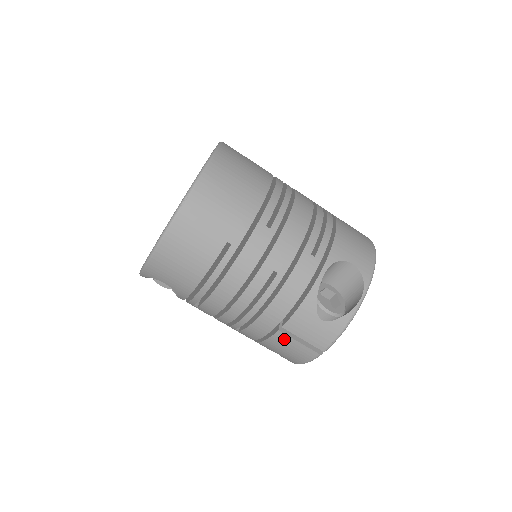
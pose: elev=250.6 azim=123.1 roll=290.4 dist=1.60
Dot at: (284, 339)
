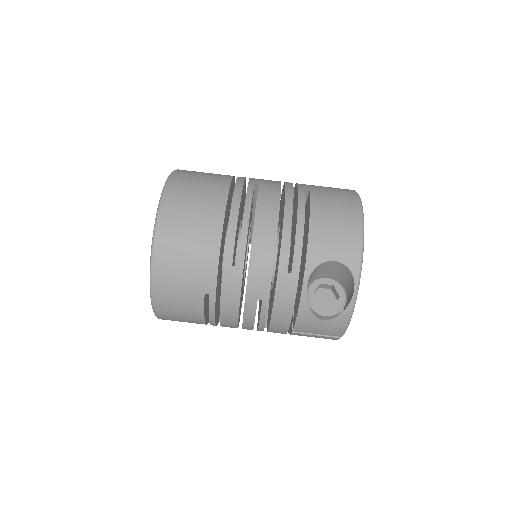
Dot at: (302, 335)
